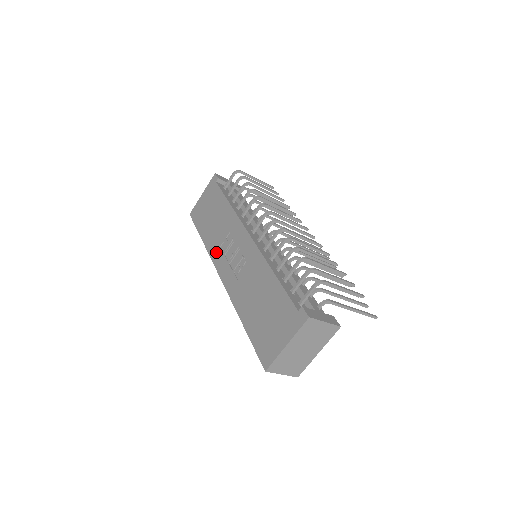
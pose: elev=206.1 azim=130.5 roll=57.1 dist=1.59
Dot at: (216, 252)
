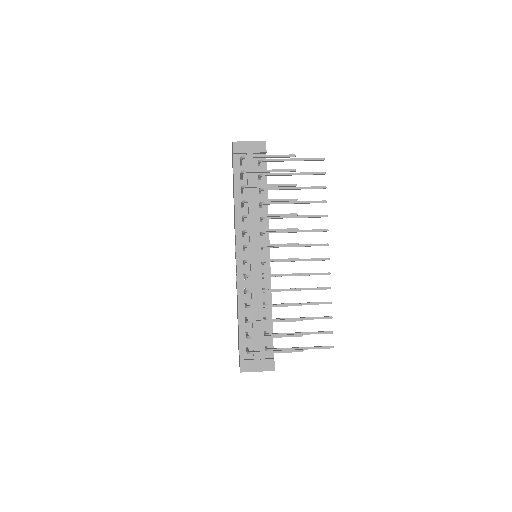
Dot at: occluded
